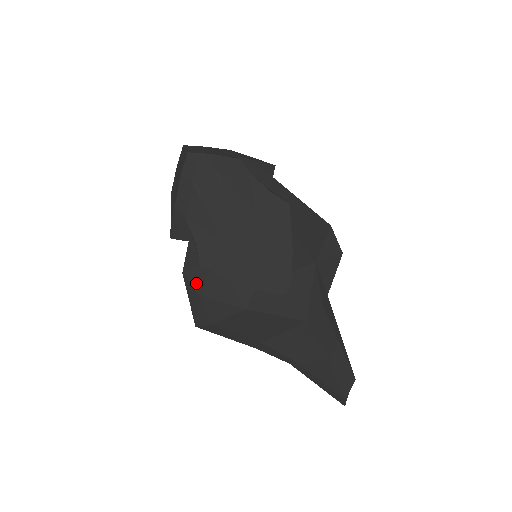
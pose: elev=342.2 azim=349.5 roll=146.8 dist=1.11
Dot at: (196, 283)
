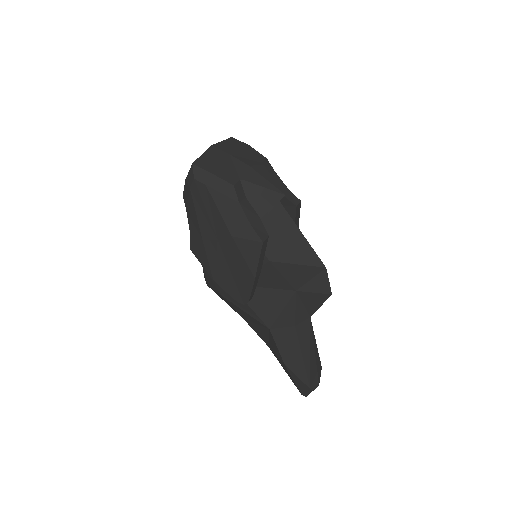
Dot at: occluded
